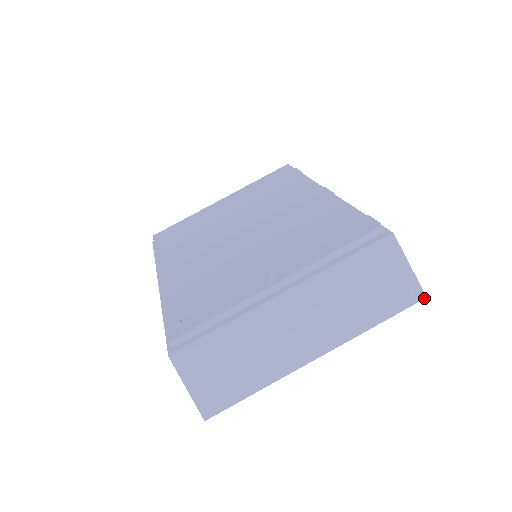
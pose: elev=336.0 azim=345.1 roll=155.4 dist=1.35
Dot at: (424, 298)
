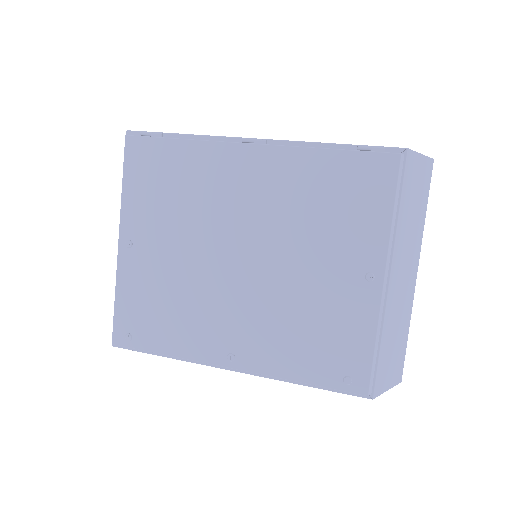
Dot at: (433, 162)
